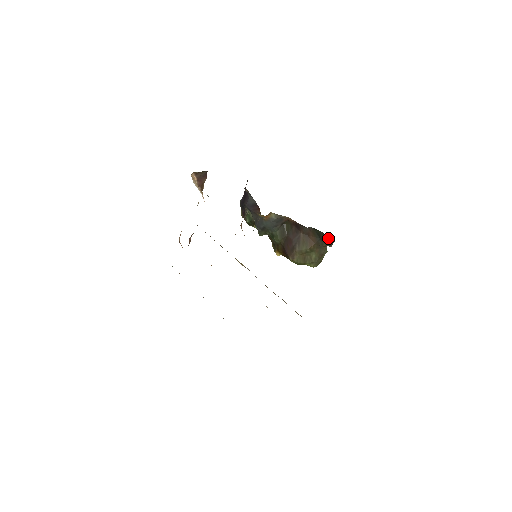
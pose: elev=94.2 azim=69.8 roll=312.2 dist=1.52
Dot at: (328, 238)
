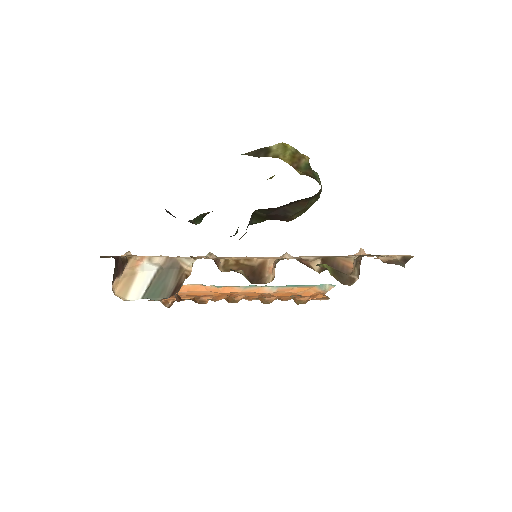
Dot at: occluded
